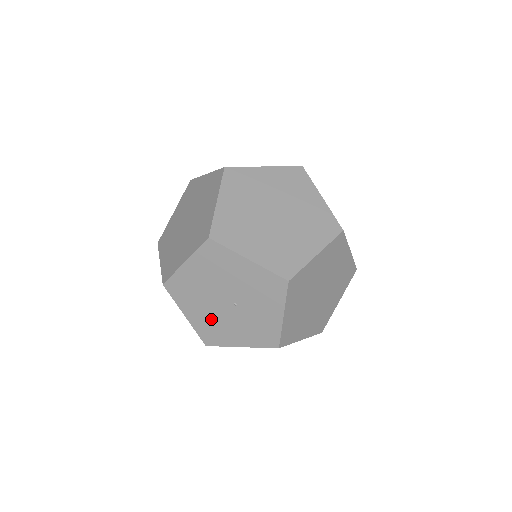
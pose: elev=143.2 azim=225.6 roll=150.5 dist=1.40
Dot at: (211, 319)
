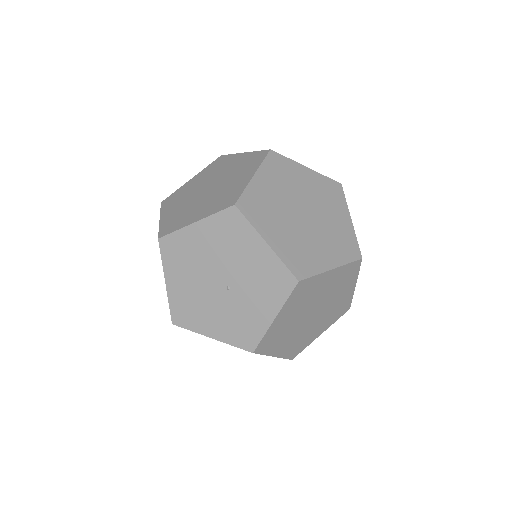
Dot at: (193, 295)
